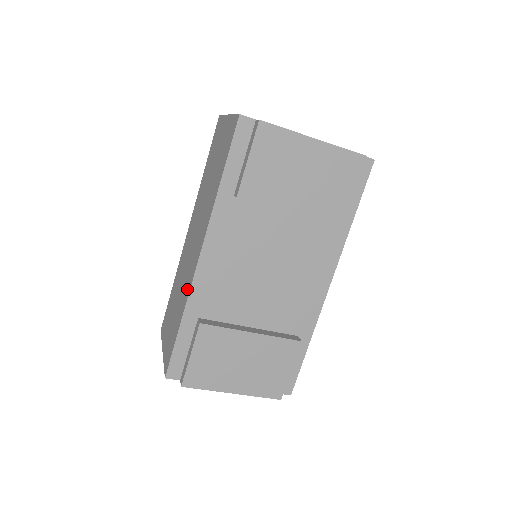
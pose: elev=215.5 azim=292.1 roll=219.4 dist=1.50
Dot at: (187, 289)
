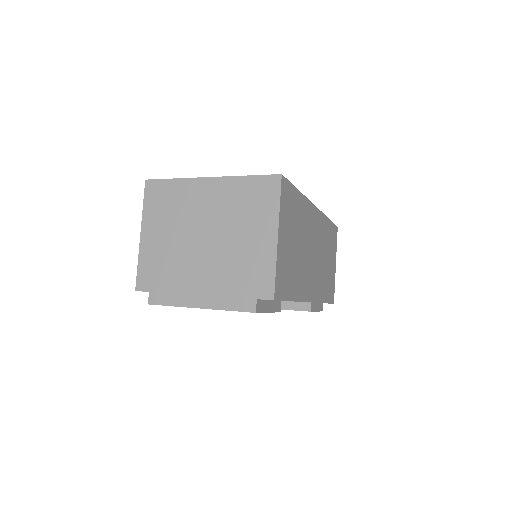
Dot at: occluded
